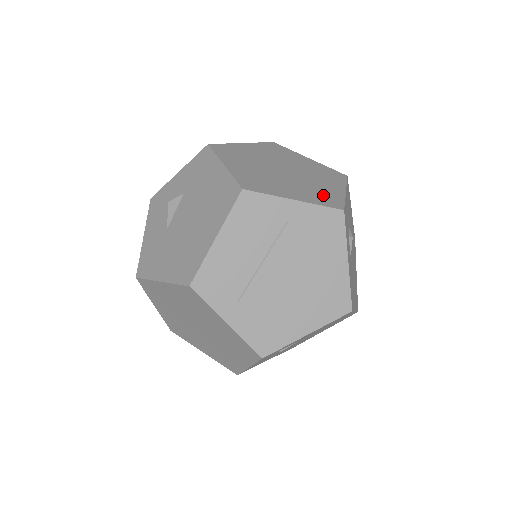
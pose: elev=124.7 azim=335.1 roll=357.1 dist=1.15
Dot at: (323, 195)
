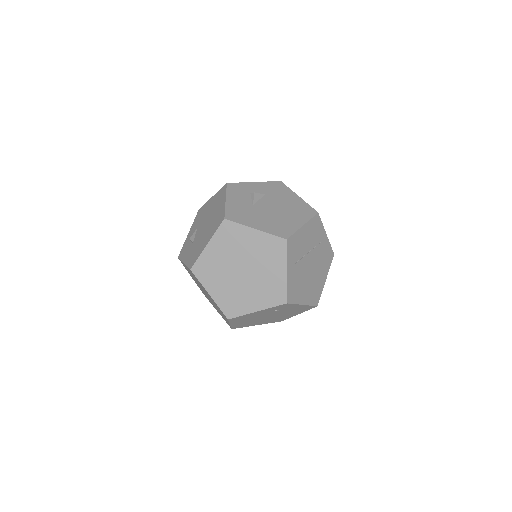
Dot at: occluded
